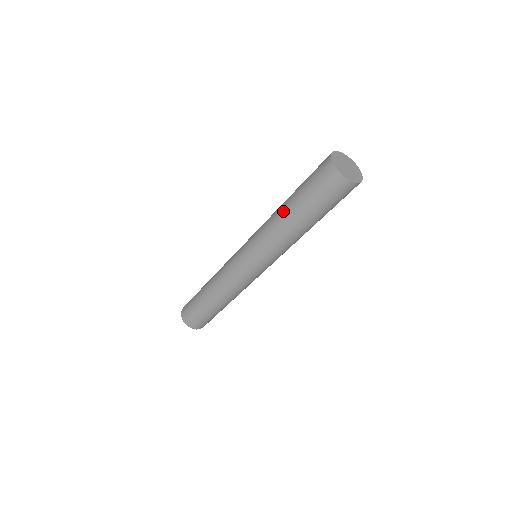
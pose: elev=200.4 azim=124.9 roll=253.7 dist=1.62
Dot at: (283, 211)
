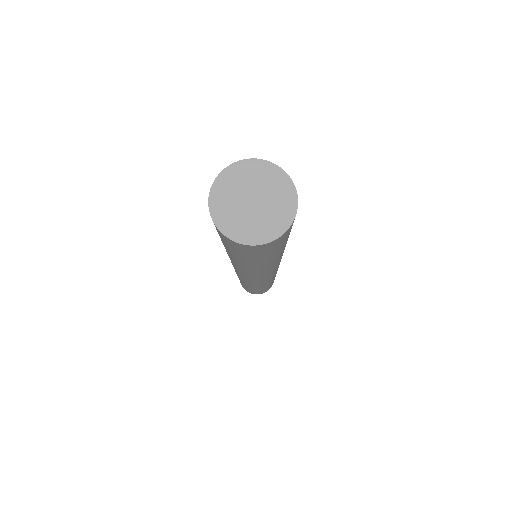
Dot at: occluded
